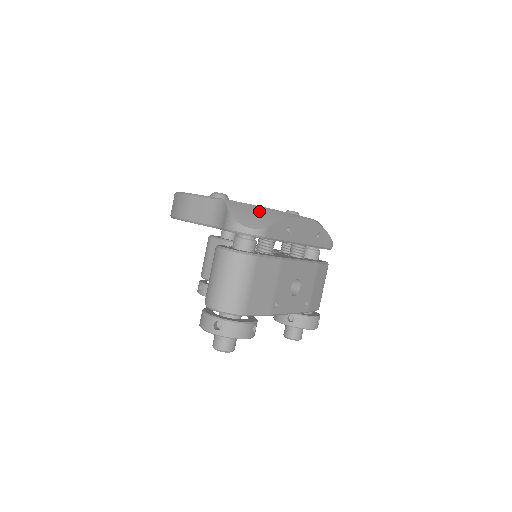
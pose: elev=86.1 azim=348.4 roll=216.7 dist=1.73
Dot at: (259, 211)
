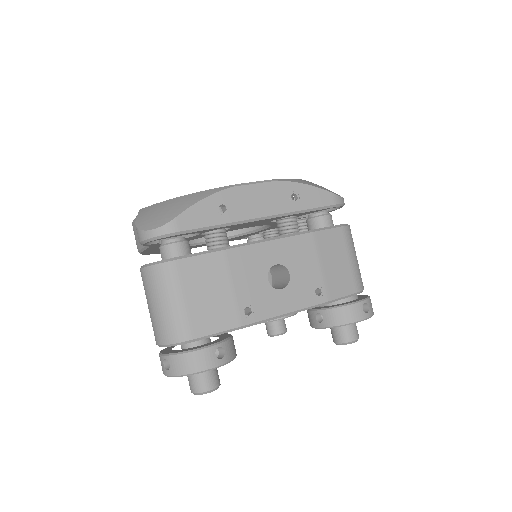
Dot at: (171, 204)
